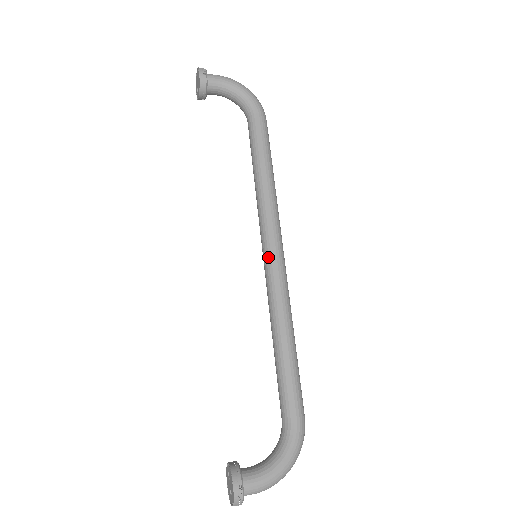
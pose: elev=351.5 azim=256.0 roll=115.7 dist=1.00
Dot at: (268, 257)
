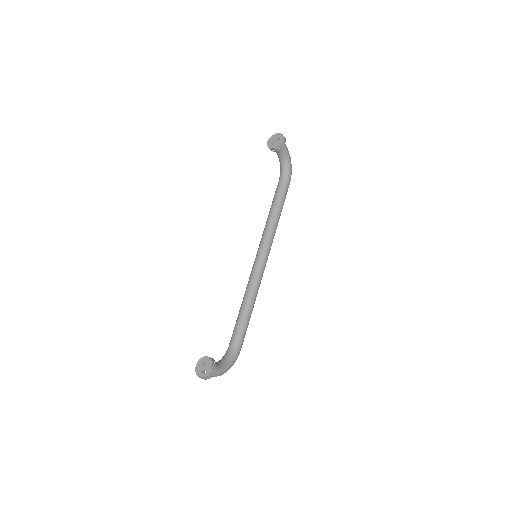
Dot at: (262, 261)
